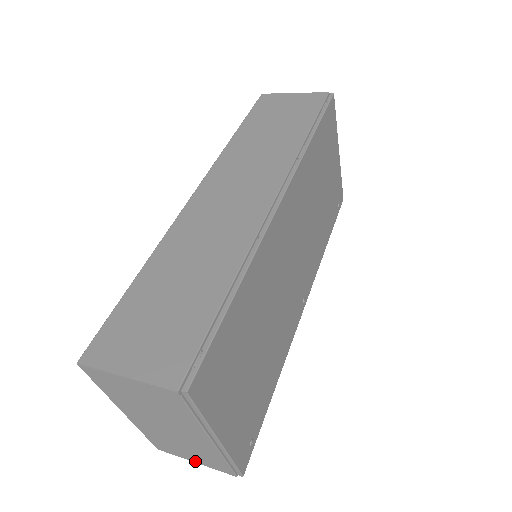
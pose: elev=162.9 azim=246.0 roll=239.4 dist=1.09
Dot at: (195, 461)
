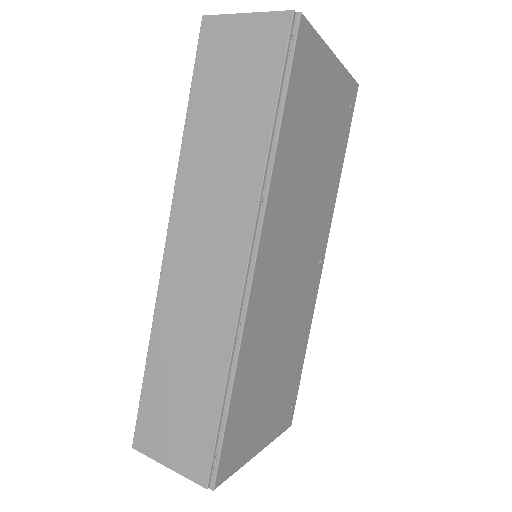
Dot at: occluded
